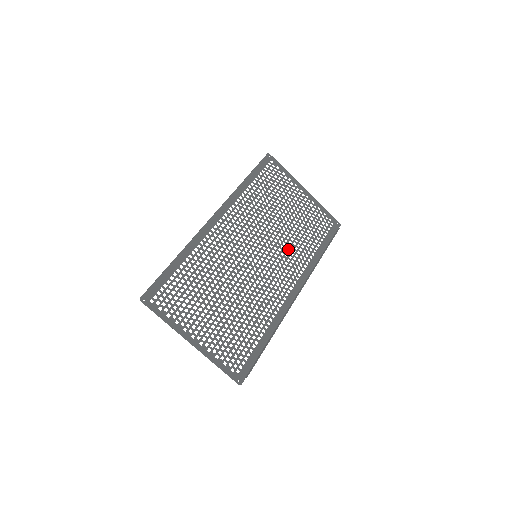
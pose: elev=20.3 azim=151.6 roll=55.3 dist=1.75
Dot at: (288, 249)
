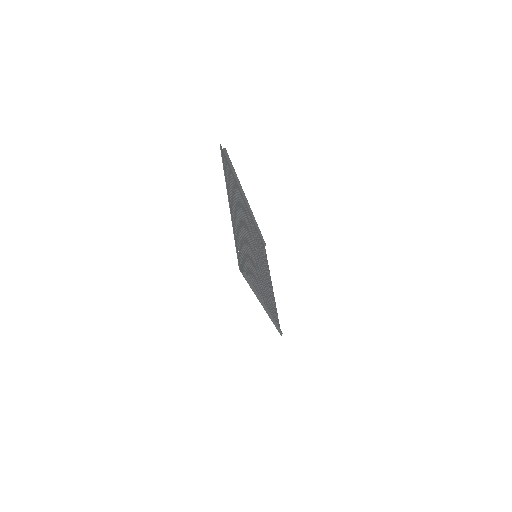
Dot at: (265, 288)
